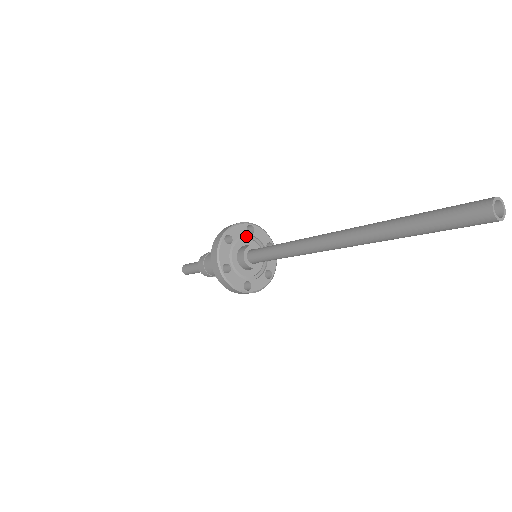
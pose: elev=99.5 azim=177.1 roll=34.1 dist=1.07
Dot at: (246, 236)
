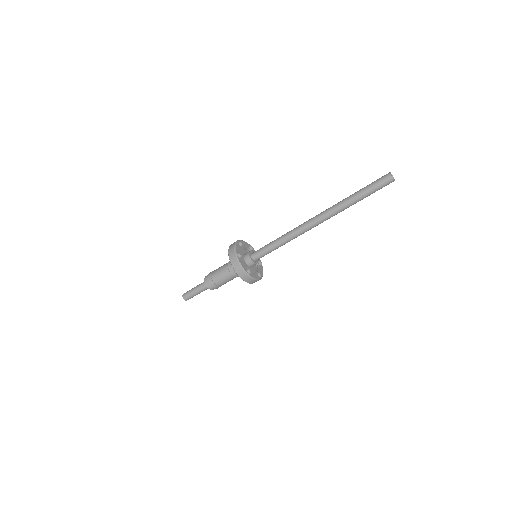
Dot at: (241, 249)
